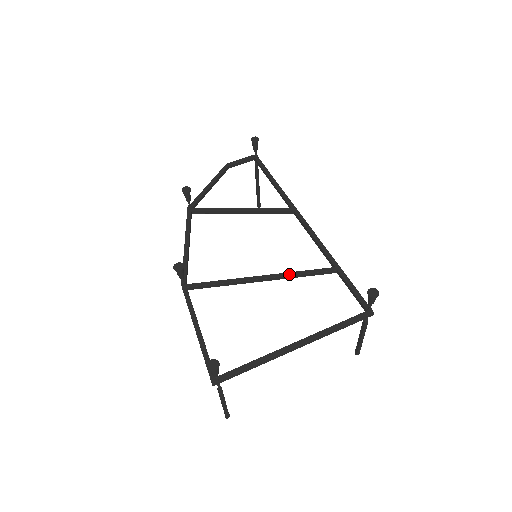
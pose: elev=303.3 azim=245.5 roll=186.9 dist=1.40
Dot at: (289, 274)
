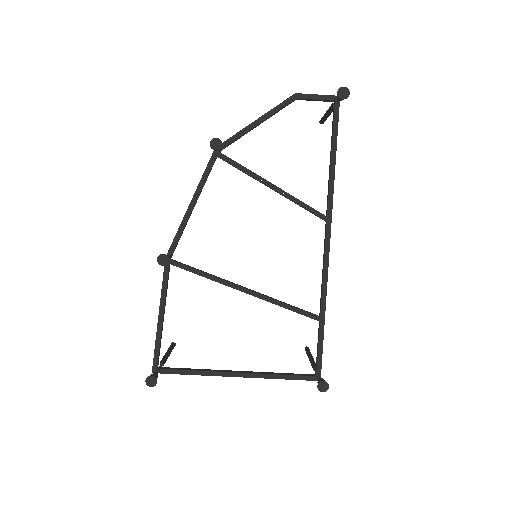
Dot at: (273, 301)
